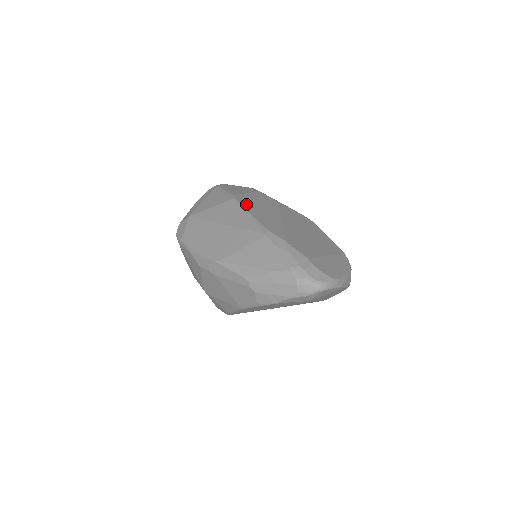
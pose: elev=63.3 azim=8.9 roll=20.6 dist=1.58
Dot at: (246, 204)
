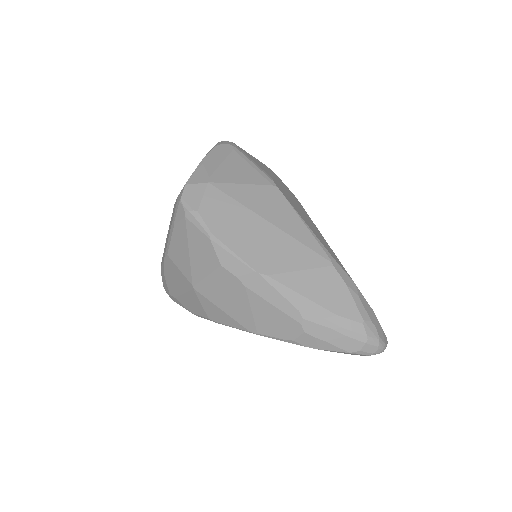
Dot at: (290, 200)
